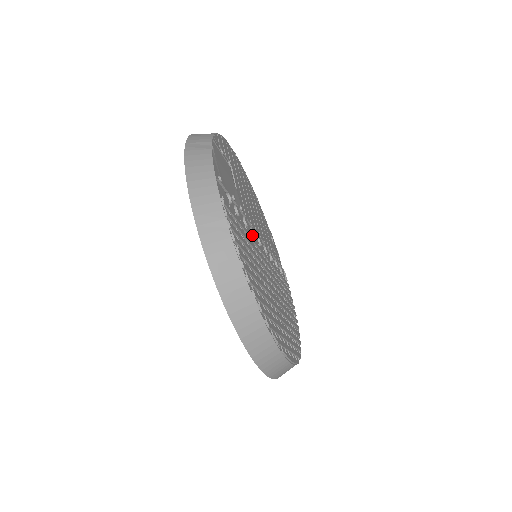
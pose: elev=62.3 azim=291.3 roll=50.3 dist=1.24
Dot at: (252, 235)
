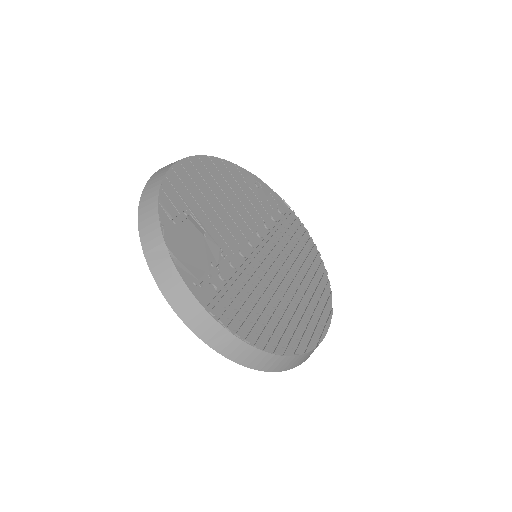
Dot at: (244, 258)
